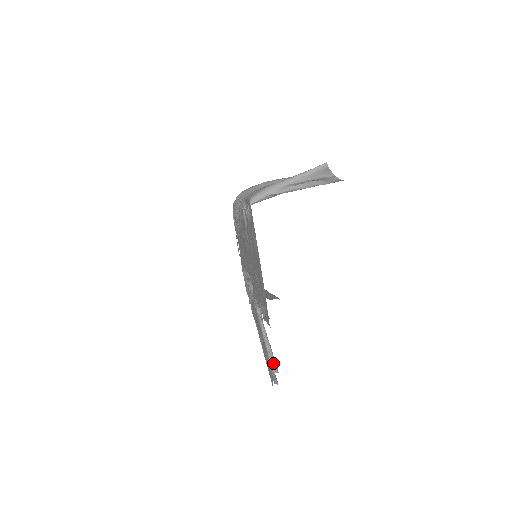
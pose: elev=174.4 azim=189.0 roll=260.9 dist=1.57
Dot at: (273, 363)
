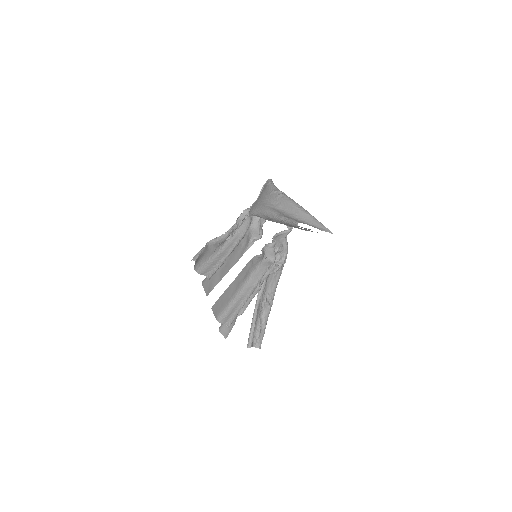
Dot at: (249, 340)
